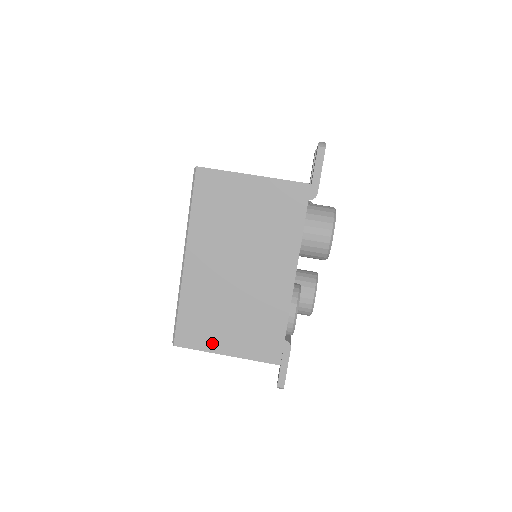
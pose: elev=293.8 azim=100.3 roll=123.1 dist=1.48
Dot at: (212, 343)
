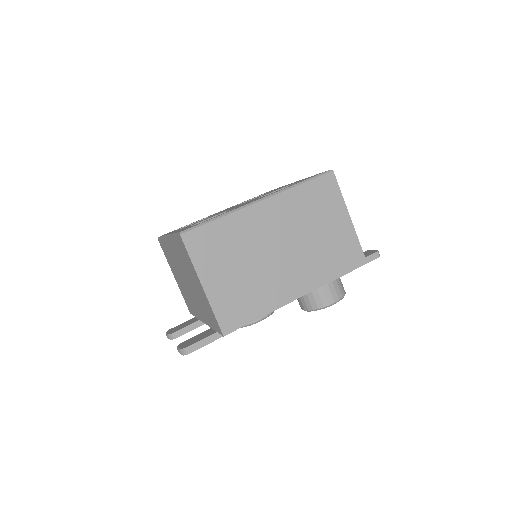
Dot at: (205, 267)
